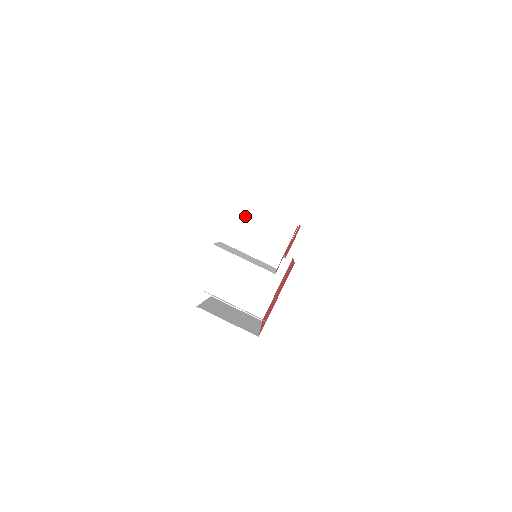
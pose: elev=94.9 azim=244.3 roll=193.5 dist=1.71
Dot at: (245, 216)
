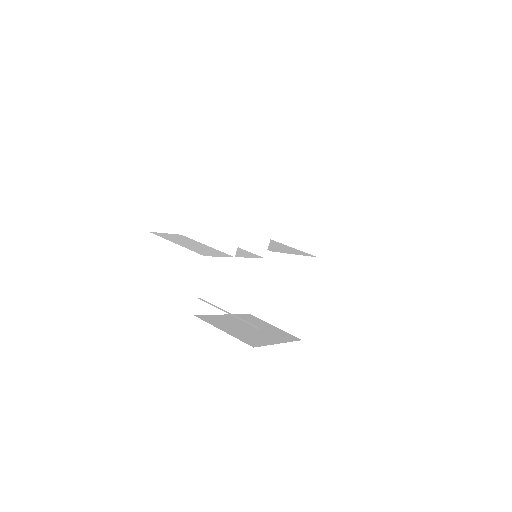
Dot at: (201, 203)
